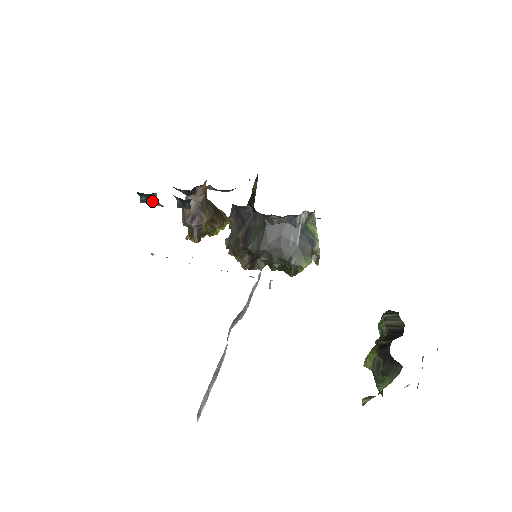
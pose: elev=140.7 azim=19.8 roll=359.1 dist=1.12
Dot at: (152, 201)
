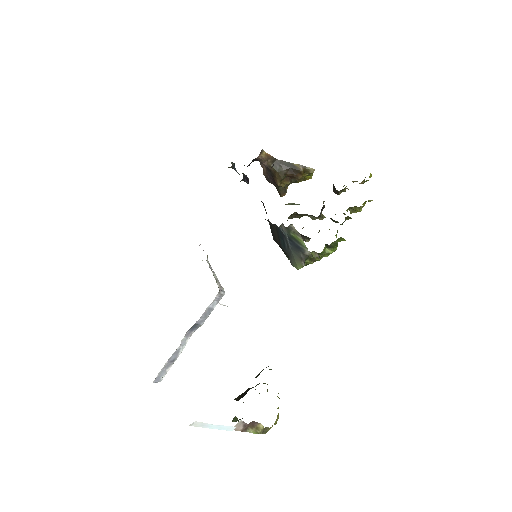
Dot at: (235, 170)
